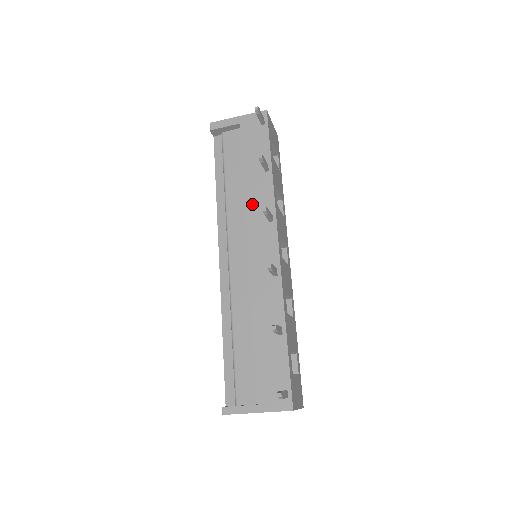
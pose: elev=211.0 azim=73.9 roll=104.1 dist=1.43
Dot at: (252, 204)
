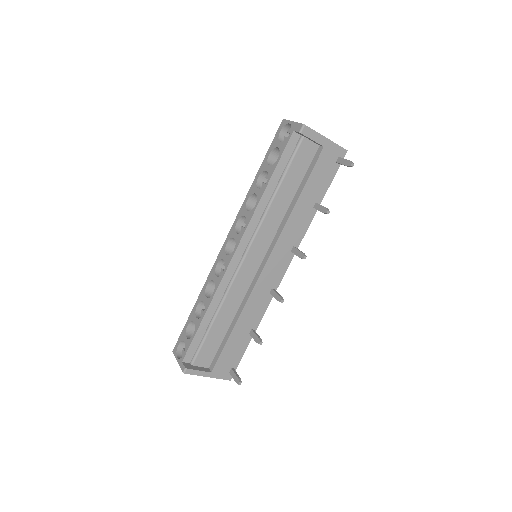
Dot at: (289, 230)
